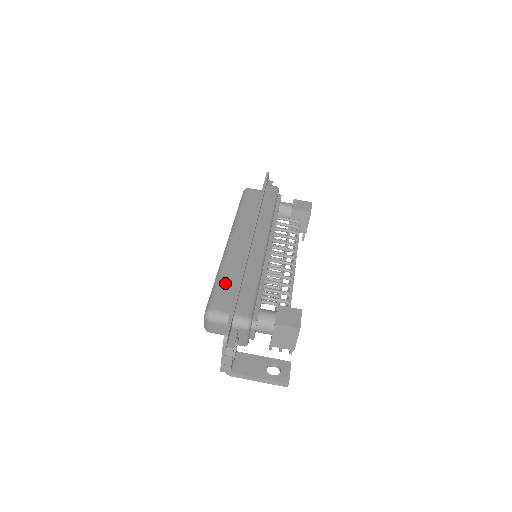
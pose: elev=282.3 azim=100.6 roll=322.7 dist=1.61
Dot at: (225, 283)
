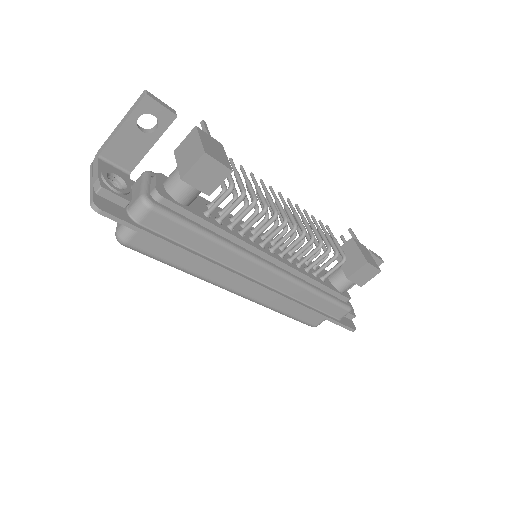
Dot at: (296, 313)
